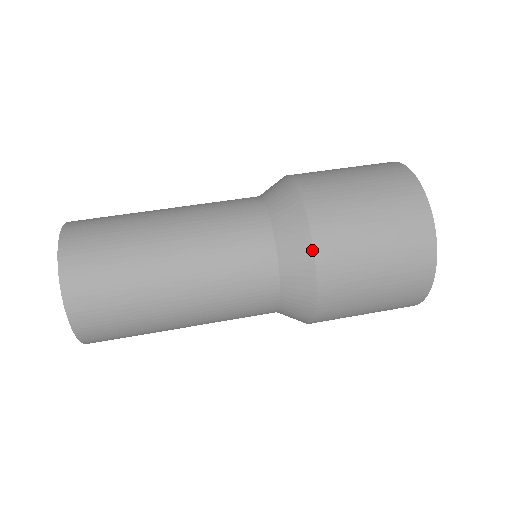
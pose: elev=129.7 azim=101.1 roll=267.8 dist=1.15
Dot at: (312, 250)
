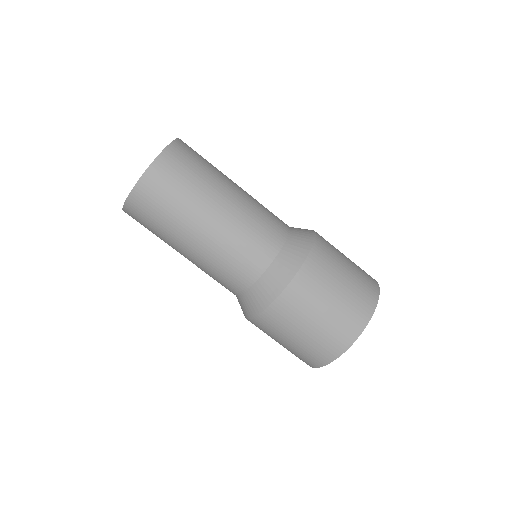
Dot at: (249, 318)
